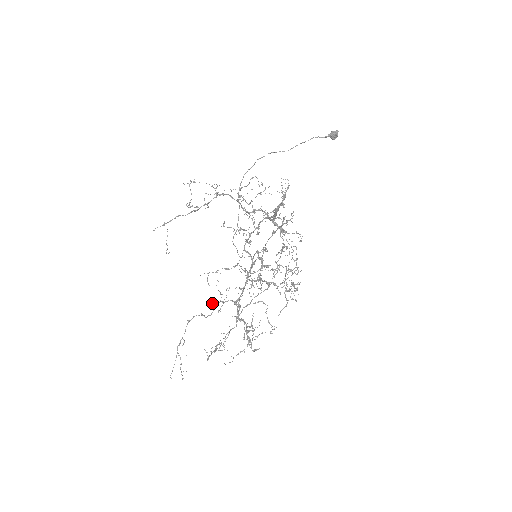
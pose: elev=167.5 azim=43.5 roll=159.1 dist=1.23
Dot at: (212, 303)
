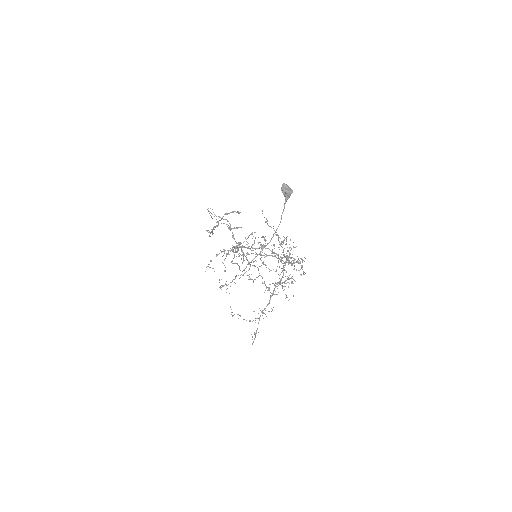
Dot at: occluded
